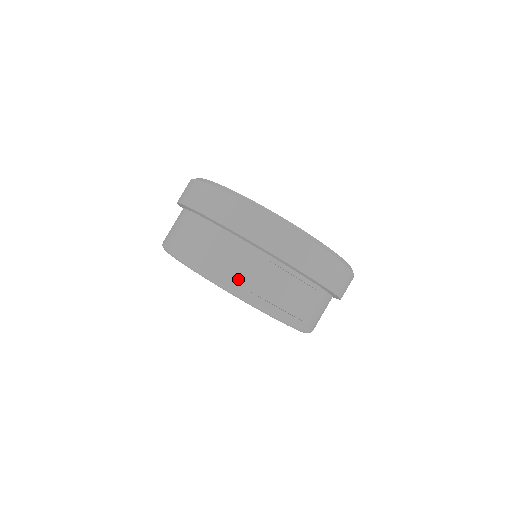
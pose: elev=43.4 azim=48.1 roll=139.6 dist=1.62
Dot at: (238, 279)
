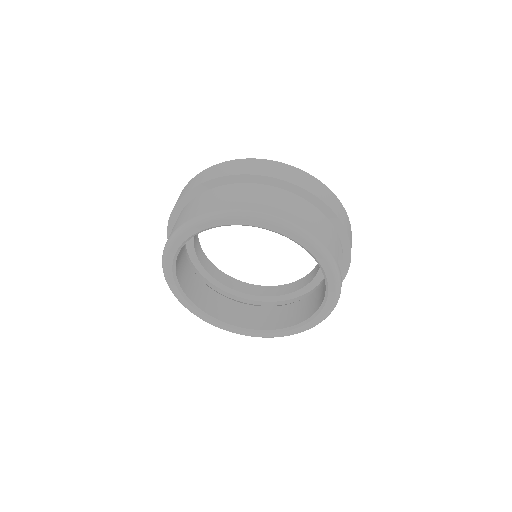
Dot at: (334, 250)
